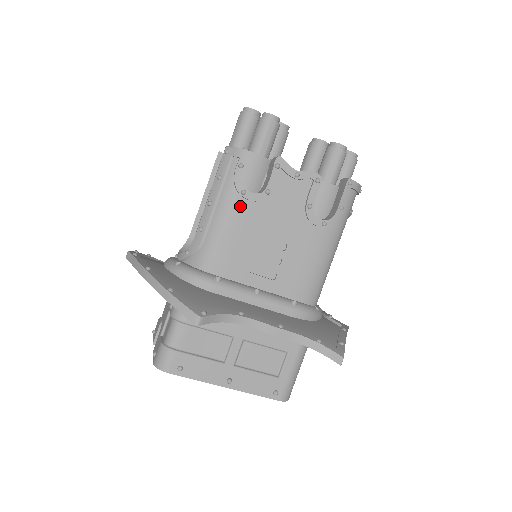
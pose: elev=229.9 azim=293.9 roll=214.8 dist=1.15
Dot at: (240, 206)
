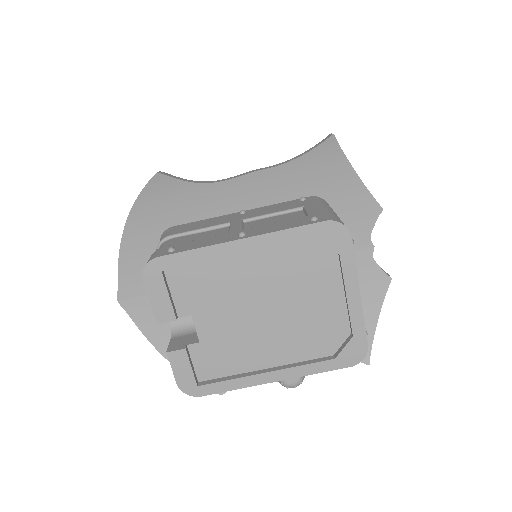
Dot at: occluded
